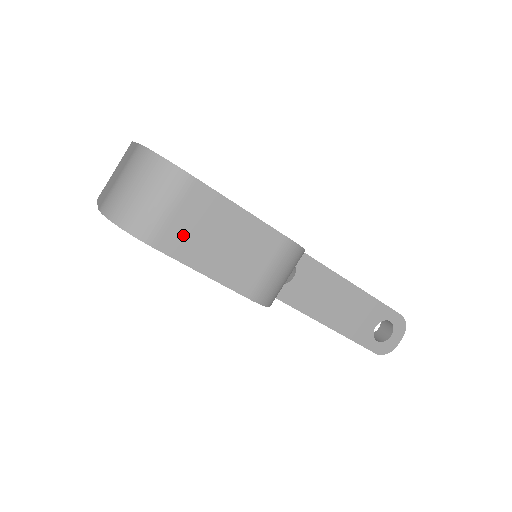
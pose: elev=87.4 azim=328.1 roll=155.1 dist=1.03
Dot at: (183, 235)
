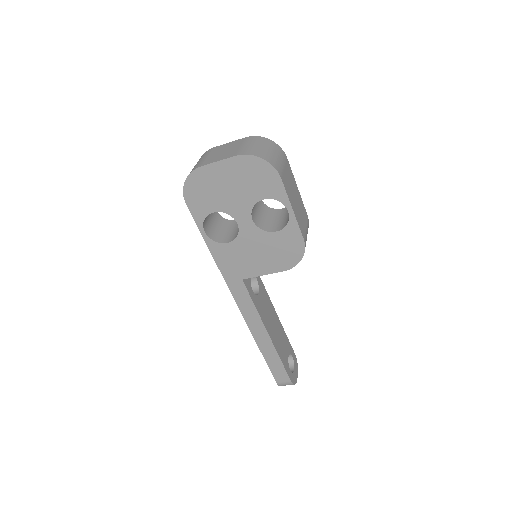
Dot at: (287, 182)
